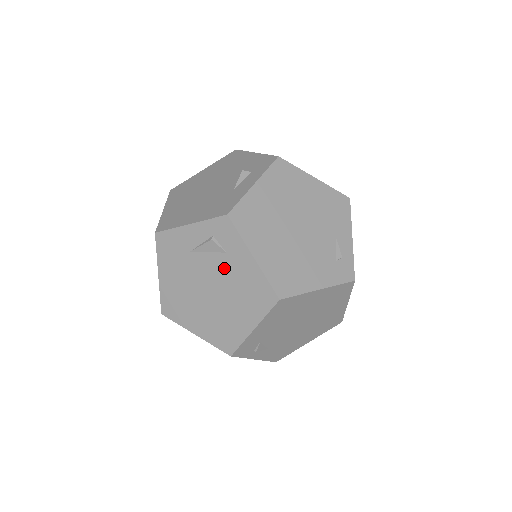
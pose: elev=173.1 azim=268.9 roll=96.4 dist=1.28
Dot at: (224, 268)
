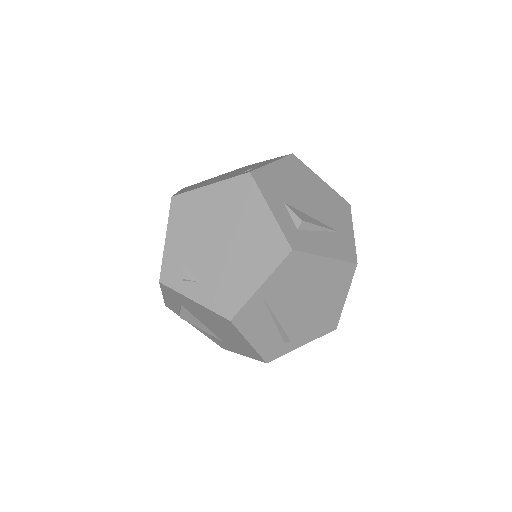
Dot at: occluded
